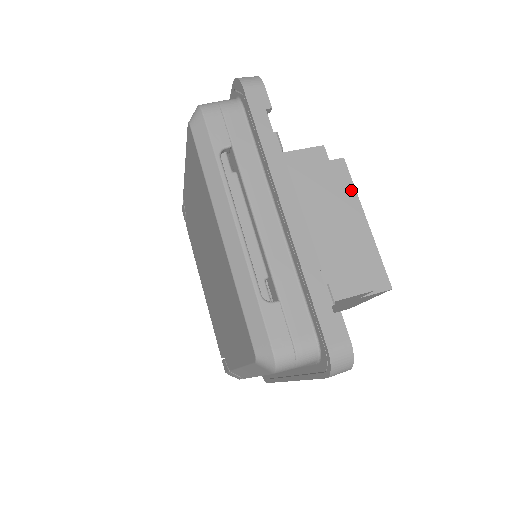
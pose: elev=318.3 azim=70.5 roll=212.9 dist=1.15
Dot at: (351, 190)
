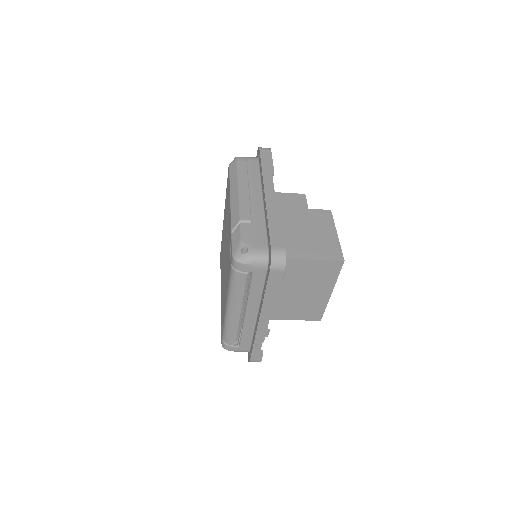
Dot at: occluded
